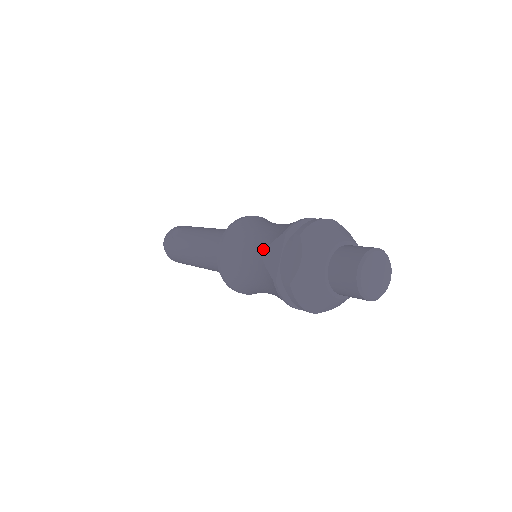
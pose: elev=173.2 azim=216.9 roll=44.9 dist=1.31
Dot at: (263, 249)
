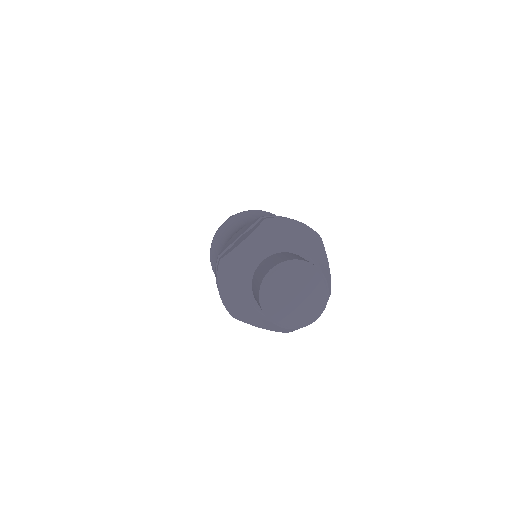
Dot at: (240, 229)
